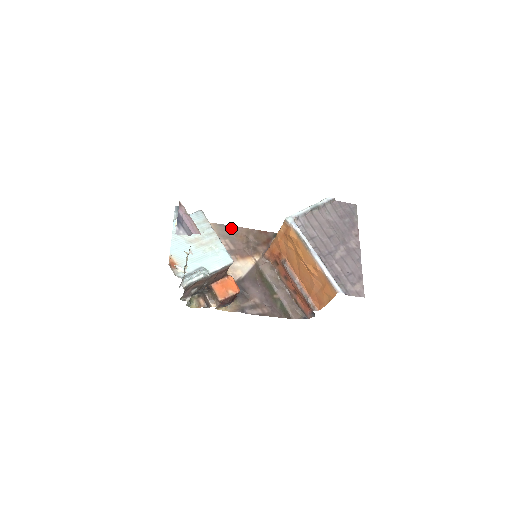
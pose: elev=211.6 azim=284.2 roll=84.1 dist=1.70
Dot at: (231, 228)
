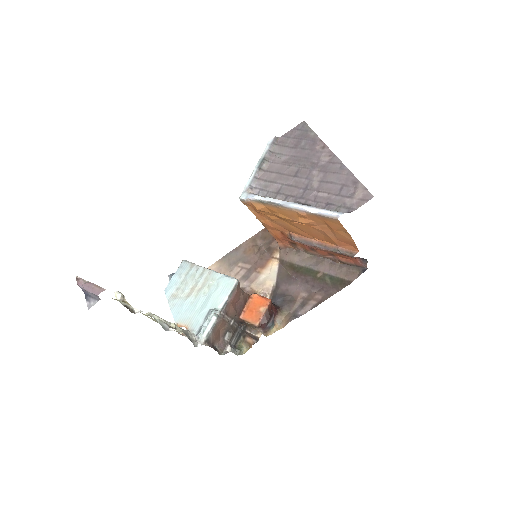
Dot at: (236, 250)
